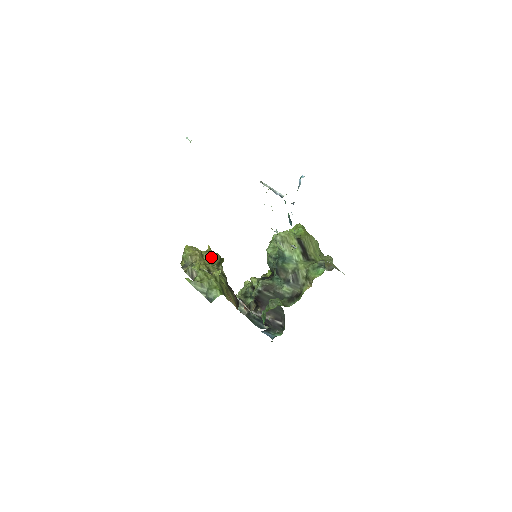
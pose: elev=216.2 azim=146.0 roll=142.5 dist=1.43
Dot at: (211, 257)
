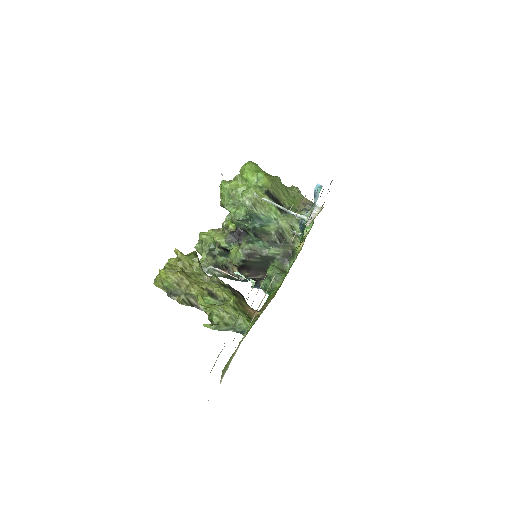
Dot at: (190, 265)
